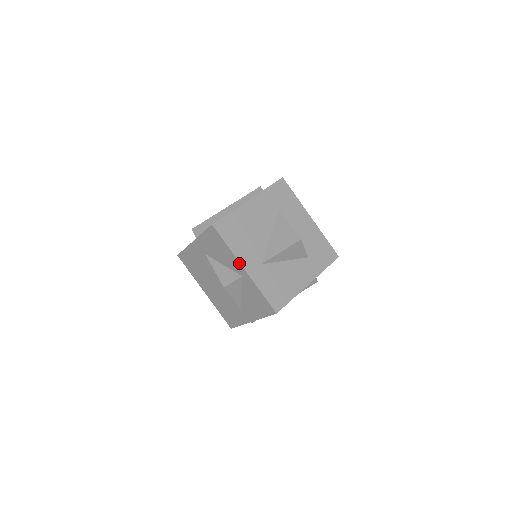
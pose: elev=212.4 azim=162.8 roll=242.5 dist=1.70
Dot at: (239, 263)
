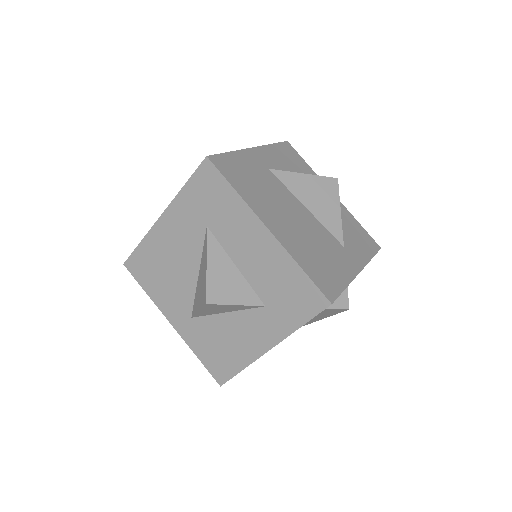
Dot at: (165, 315)
